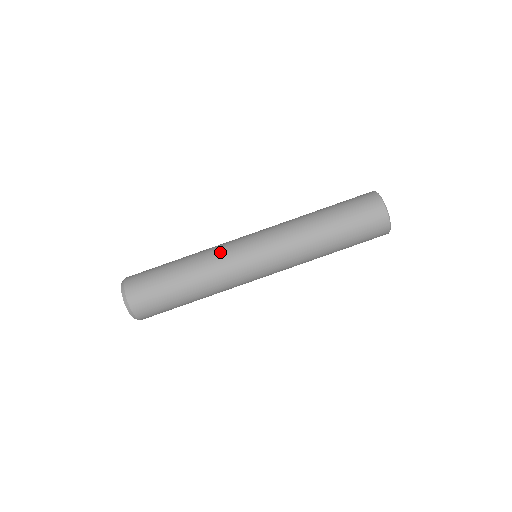
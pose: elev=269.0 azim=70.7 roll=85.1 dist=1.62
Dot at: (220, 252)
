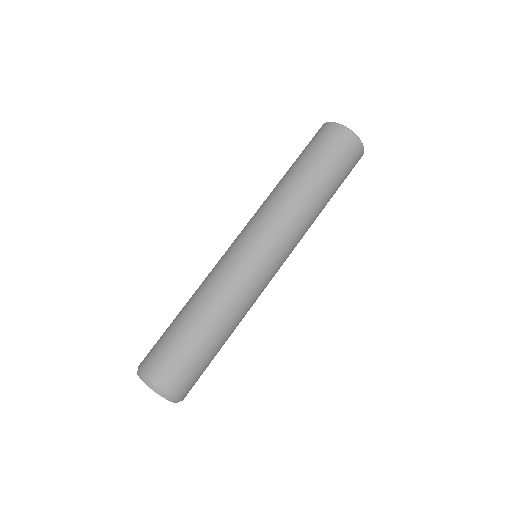
Dot at: occluded
